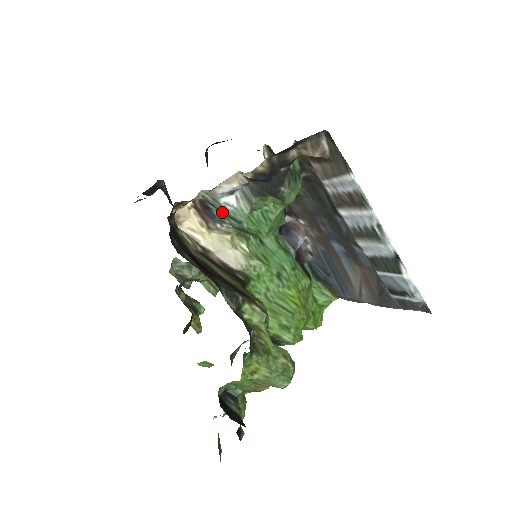
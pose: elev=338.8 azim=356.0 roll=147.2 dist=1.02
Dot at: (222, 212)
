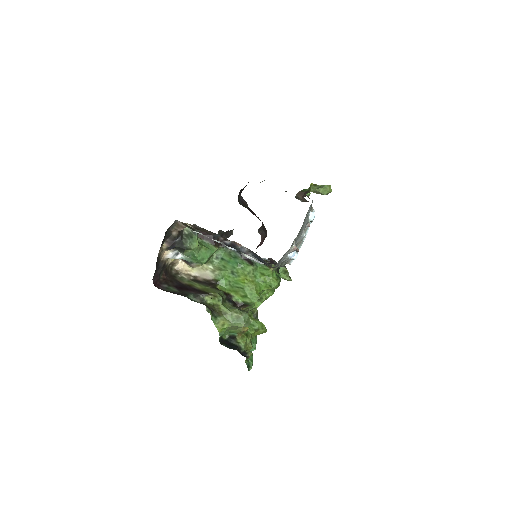
Dot at: occluded
